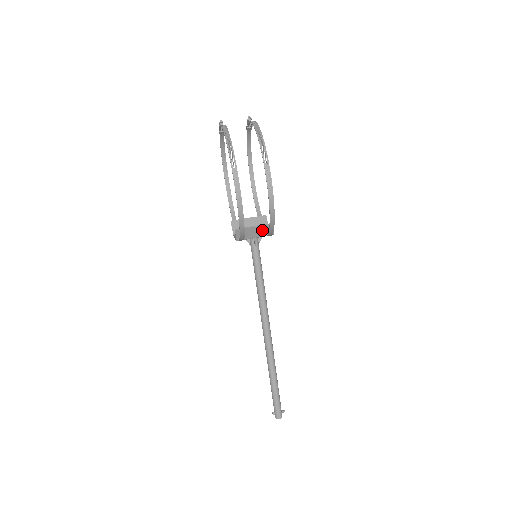
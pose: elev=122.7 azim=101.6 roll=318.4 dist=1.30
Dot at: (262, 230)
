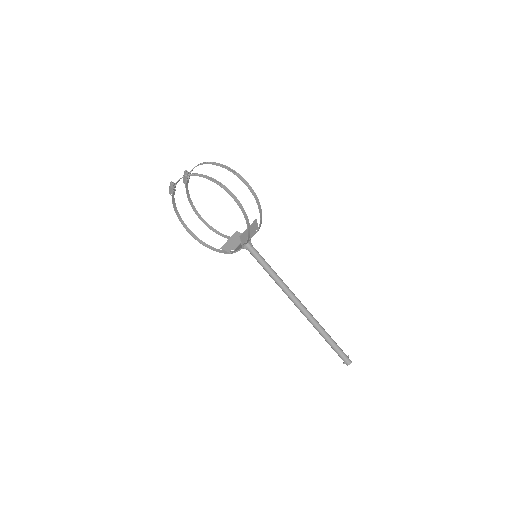
Dot at: (252, 229)
